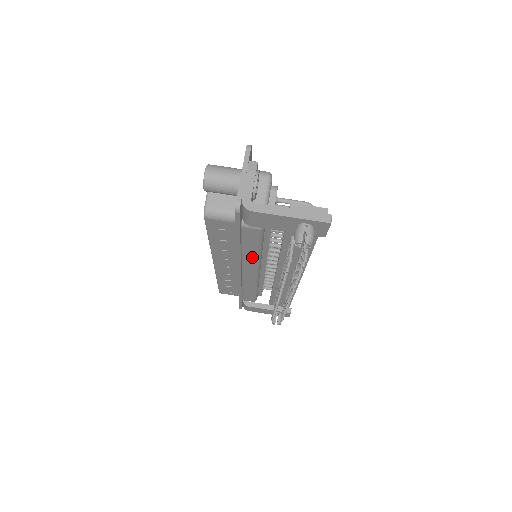
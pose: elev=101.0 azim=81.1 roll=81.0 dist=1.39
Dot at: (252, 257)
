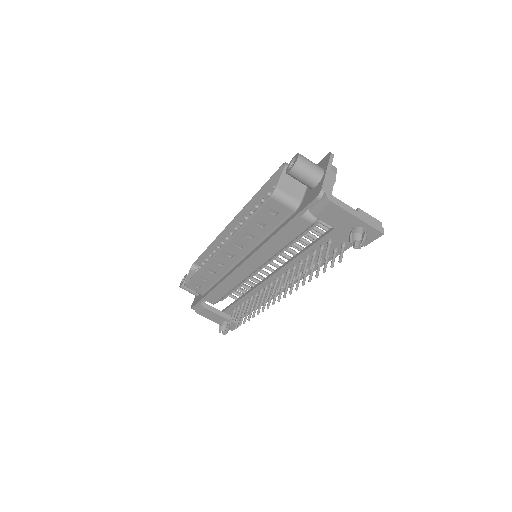
Dot at: (272, 251)
